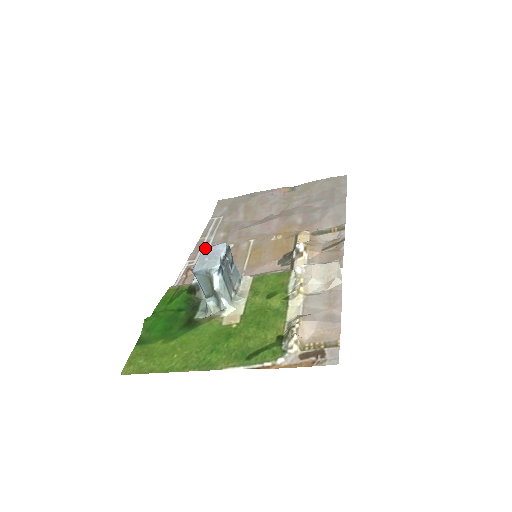
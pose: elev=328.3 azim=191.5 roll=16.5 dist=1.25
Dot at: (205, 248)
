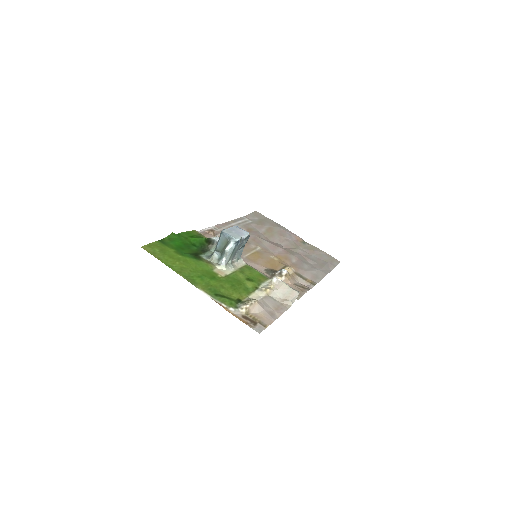
Dot at: (236, 226)
